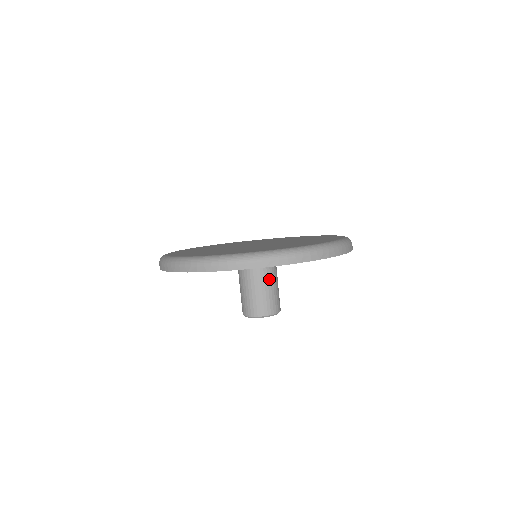
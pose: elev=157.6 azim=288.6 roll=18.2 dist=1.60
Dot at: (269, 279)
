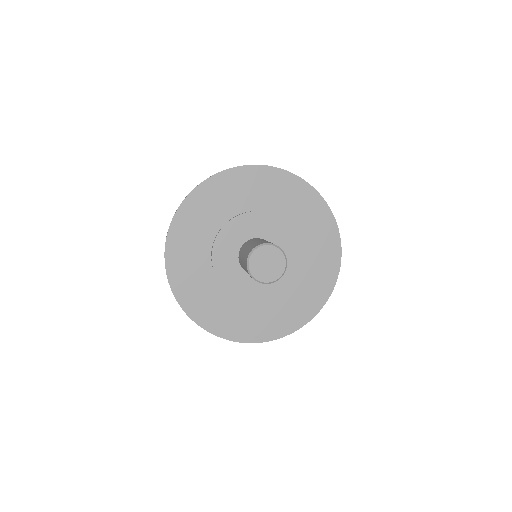
Dot at: occluded
